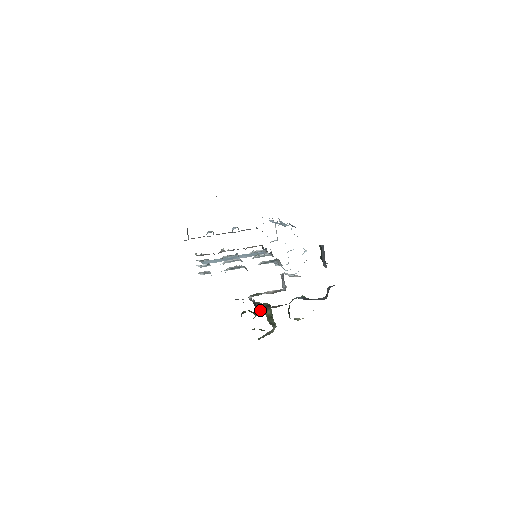
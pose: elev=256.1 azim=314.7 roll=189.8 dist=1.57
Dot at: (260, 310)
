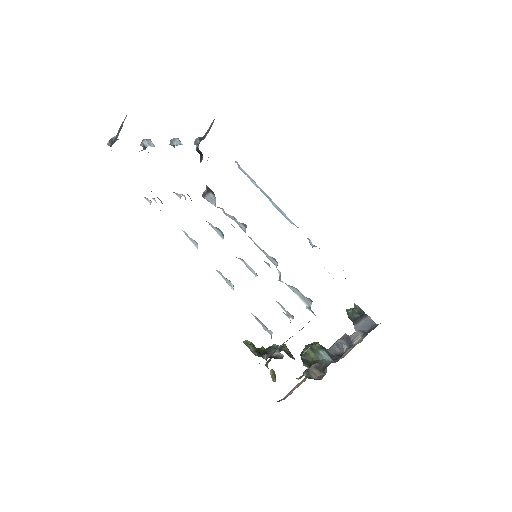
Dot at: (305, 375)
